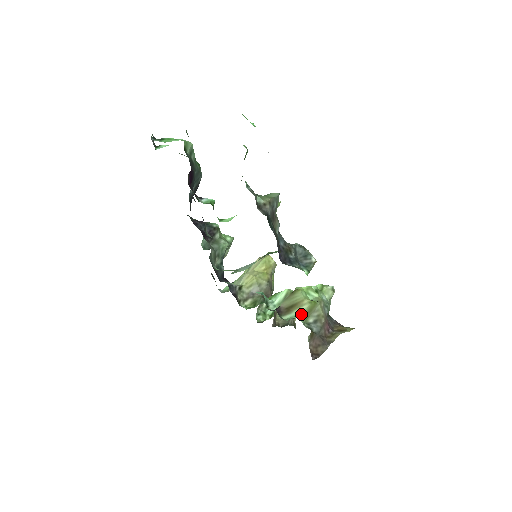
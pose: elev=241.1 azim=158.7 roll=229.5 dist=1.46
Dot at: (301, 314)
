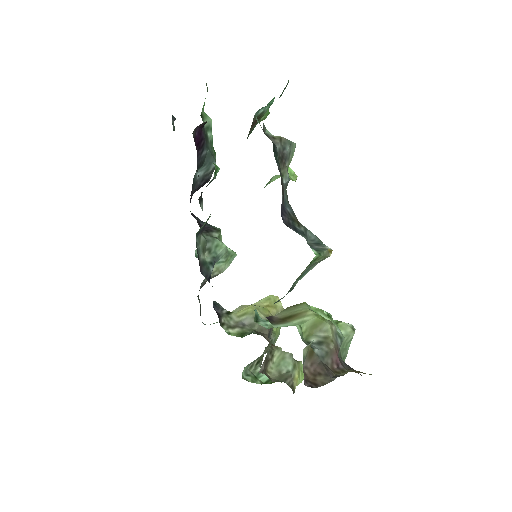
Dot at: (300, 325)
